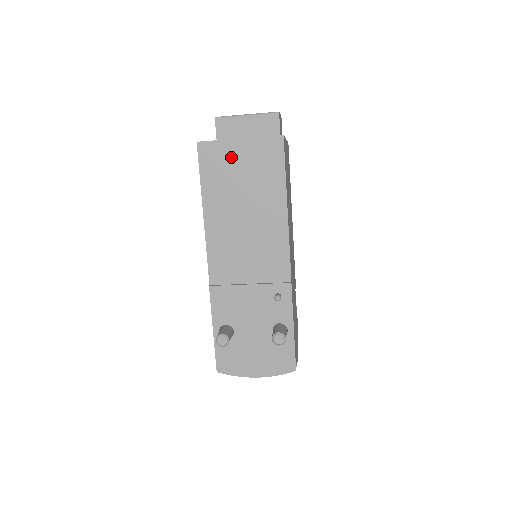
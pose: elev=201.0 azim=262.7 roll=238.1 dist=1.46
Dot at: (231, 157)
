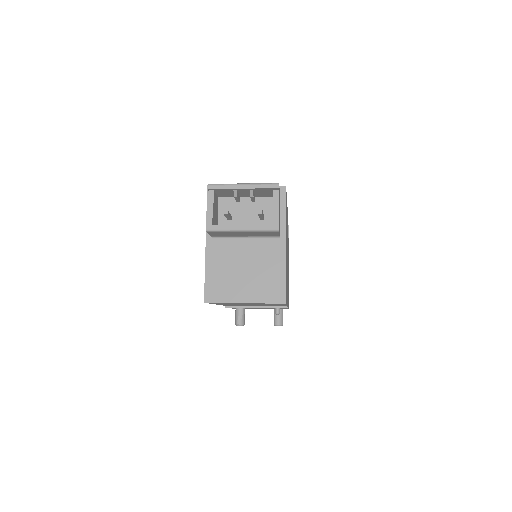
Dot at: occluded
